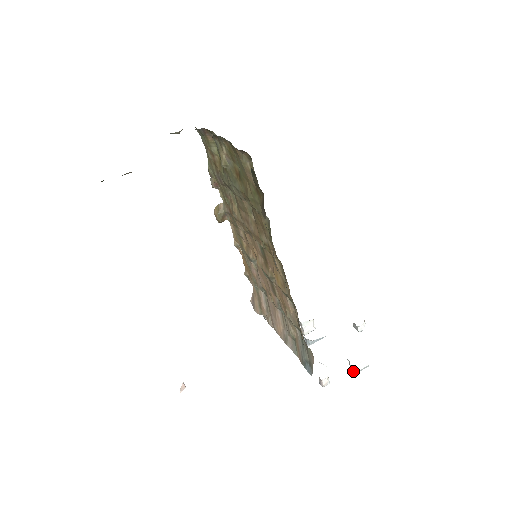
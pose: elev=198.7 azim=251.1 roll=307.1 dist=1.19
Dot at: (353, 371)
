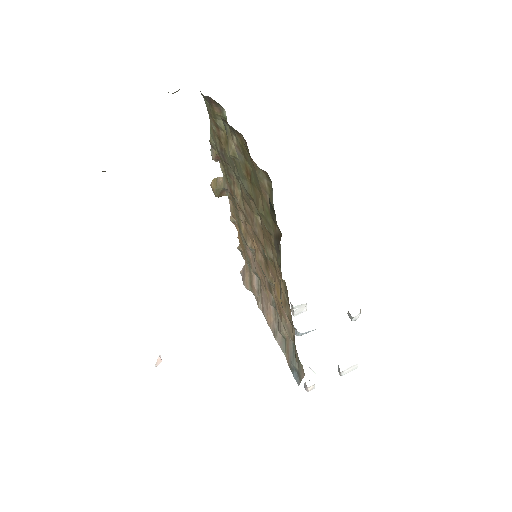
Dot at: (341, 374)
